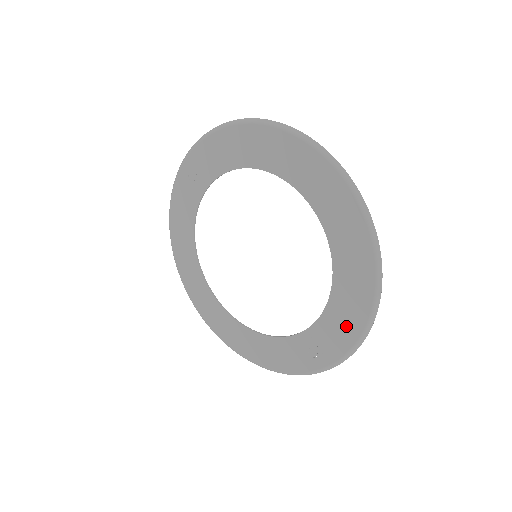
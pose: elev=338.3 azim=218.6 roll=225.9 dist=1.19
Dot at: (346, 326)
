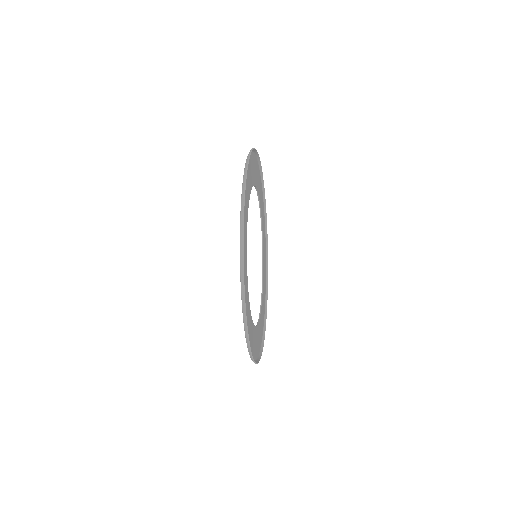
Dot at: (251, 344)
